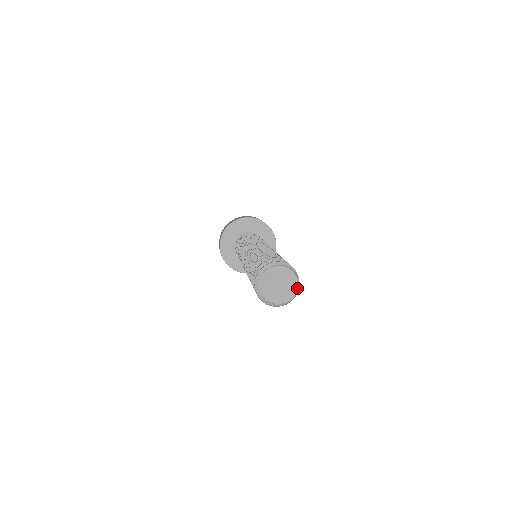
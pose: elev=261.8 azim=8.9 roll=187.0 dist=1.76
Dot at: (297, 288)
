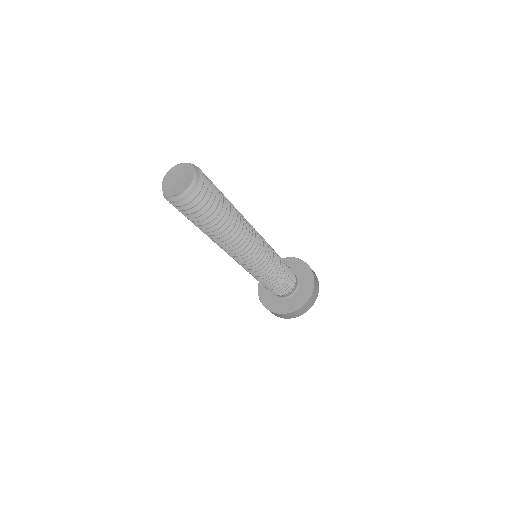
Dot at: (191, 165)
